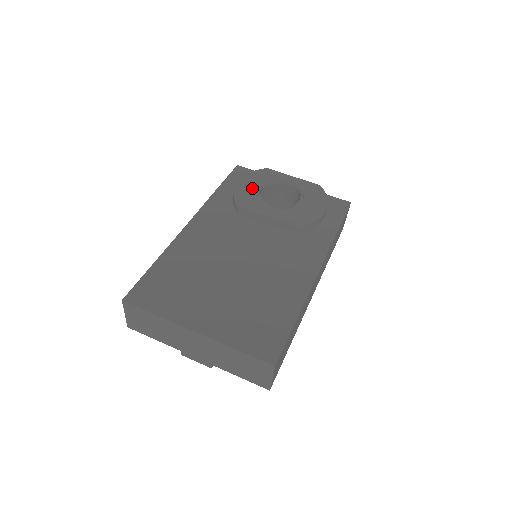
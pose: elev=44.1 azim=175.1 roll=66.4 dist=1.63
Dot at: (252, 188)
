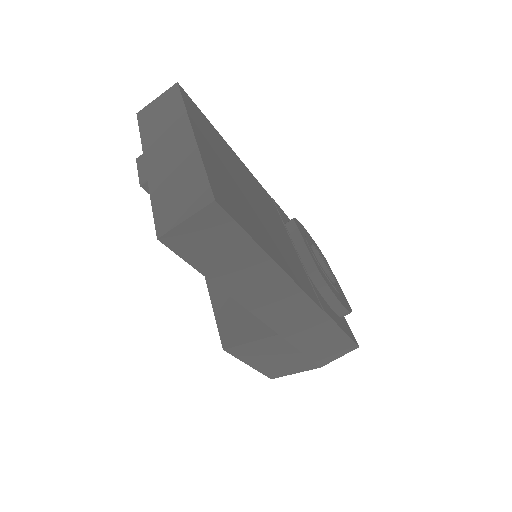
Dot at: occluded
